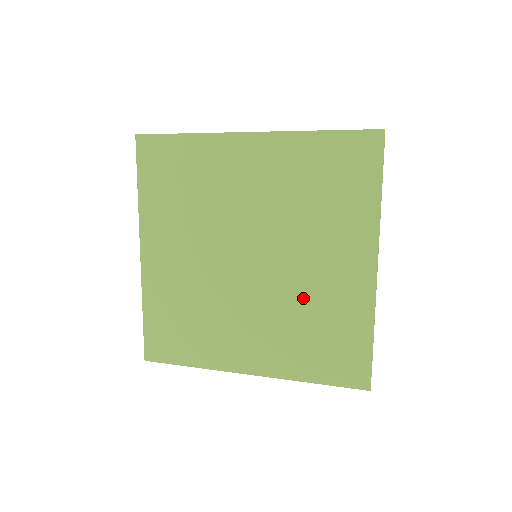
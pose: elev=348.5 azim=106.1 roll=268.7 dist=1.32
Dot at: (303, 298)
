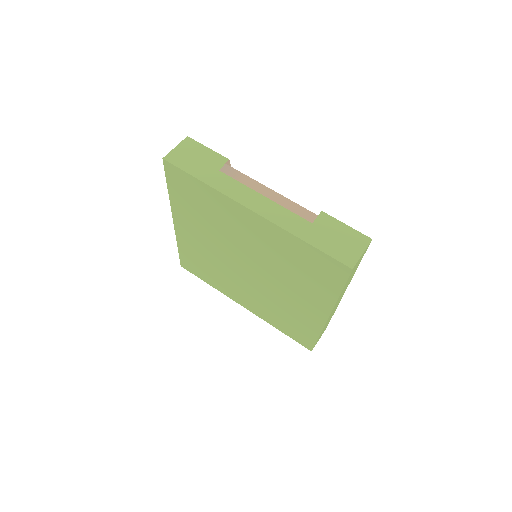
Dot at: (279, 301)
